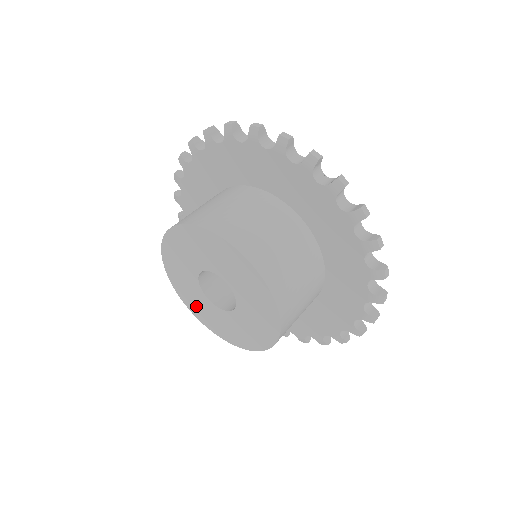
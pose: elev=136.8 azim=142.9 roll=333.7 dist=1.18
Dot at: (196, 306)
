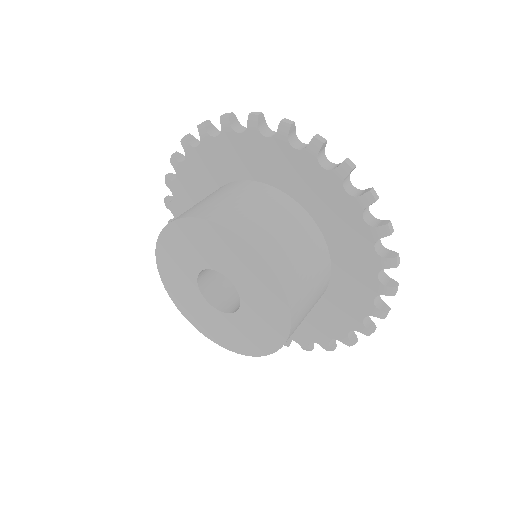
Dot at: (179, 292)
